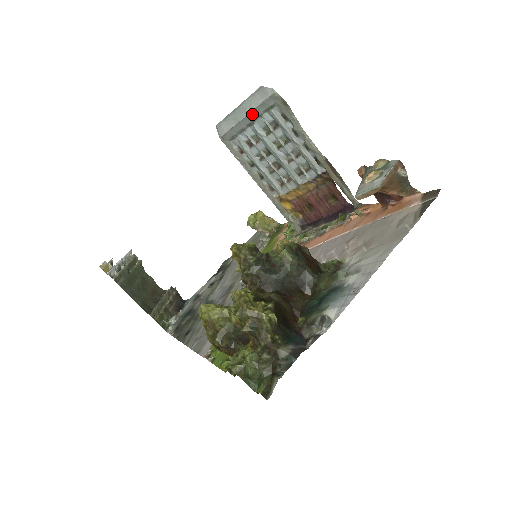
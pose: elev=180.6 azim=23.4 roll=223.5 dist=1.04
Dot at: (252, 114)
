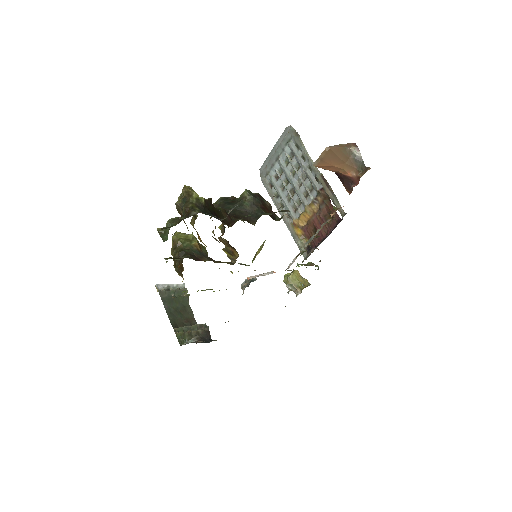
Dot at: (278, 149)
